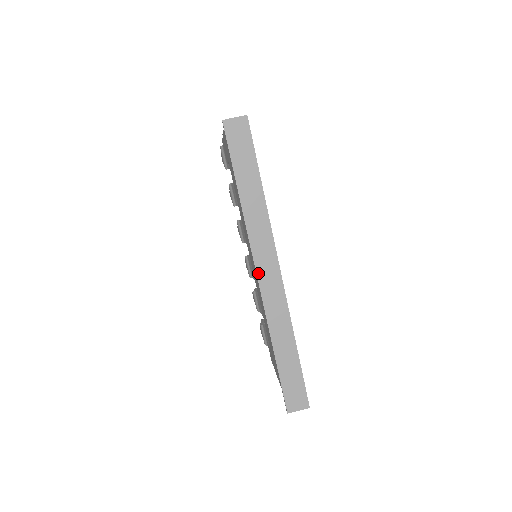
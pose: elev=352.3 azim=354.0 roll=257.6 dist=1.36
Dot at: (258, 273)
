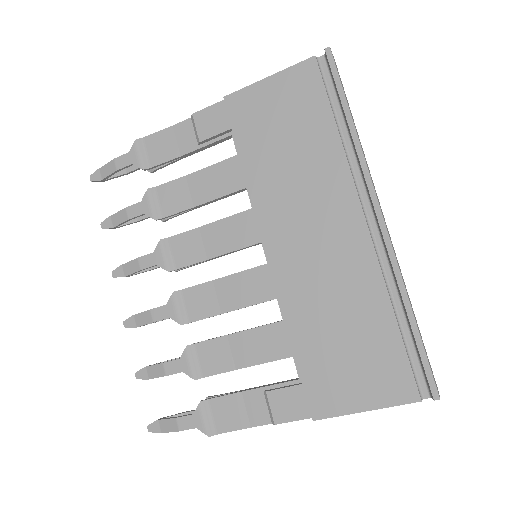
Dot at: (382, 213)
